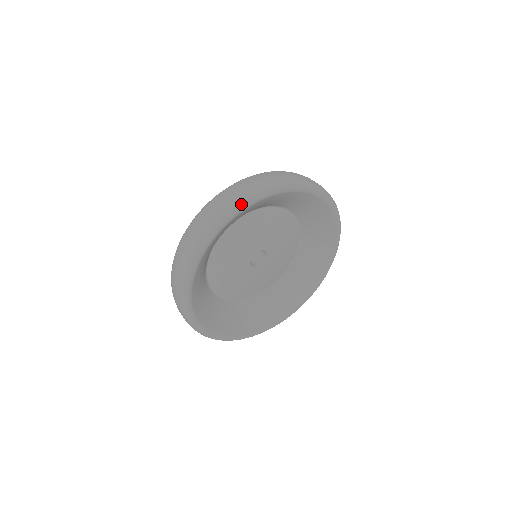
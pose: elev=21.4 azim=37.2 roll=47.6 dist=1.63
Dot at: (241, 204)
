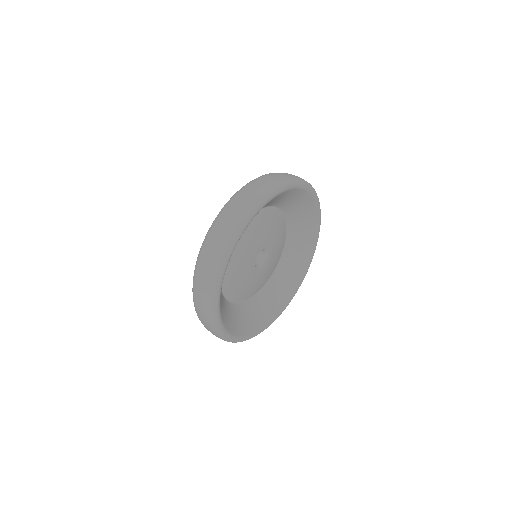
Dot at: (227, 252)
